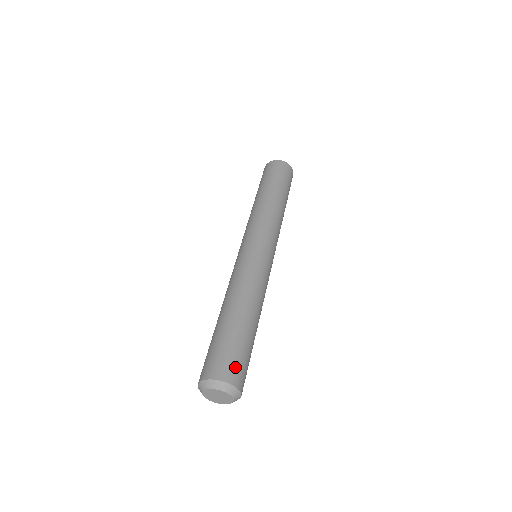
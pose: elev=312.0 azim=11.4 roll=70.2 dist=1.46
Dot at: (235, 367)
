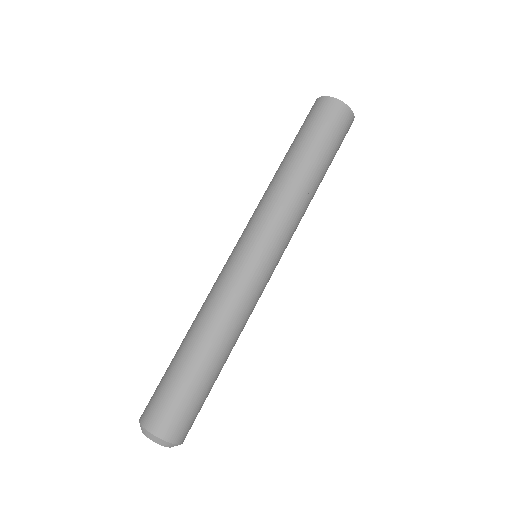
Dot at: (179, 422)
